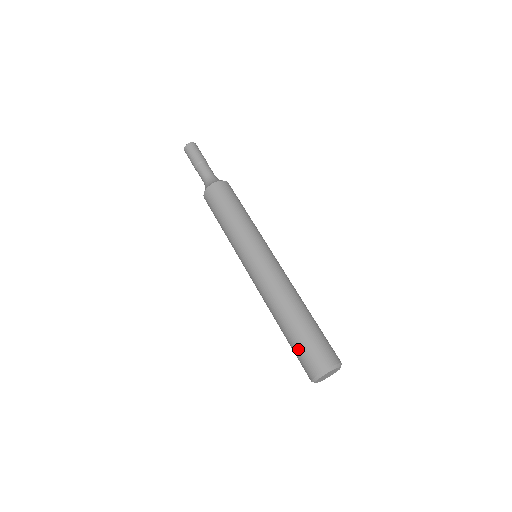
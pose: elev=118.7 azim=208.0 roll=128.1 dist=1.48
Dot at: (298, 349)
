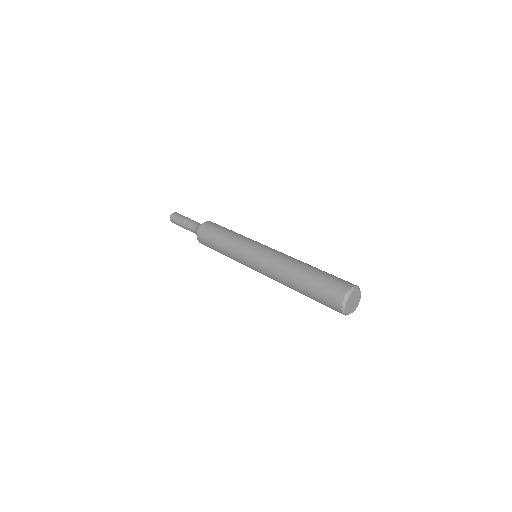
Dot at: (318, 294)
